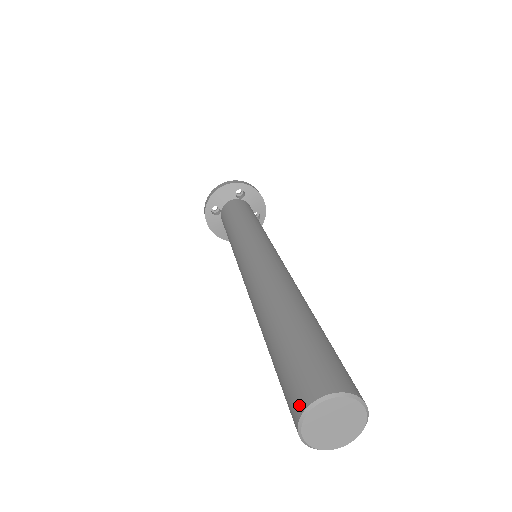
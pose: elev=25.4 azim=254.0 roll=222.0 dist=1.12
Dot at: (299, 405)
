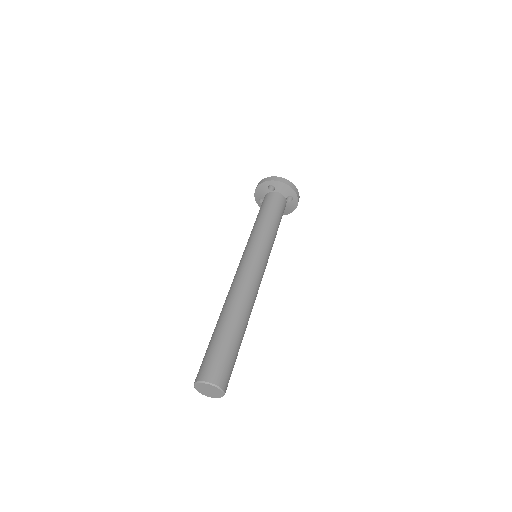
Dot at: occluded
